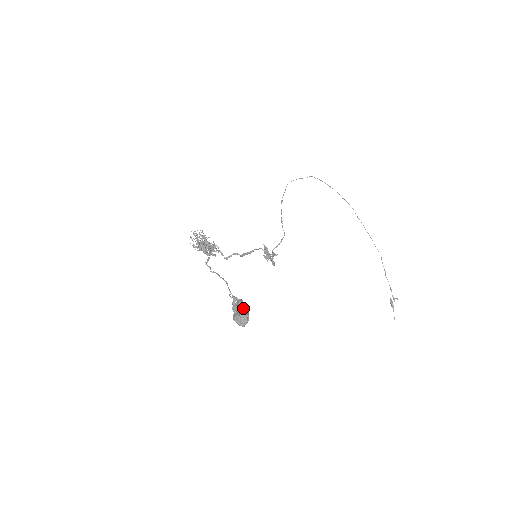
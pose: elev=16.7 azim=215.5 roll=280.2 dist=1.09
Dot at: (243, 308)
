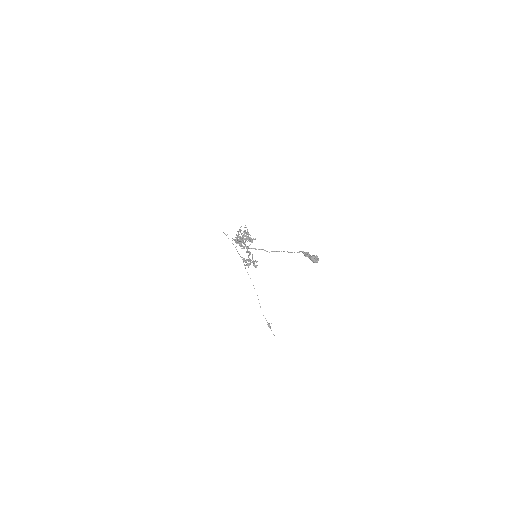
Dot at: (311, 256)
